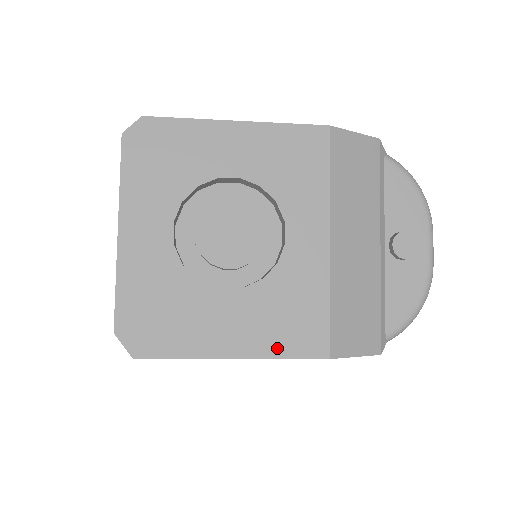
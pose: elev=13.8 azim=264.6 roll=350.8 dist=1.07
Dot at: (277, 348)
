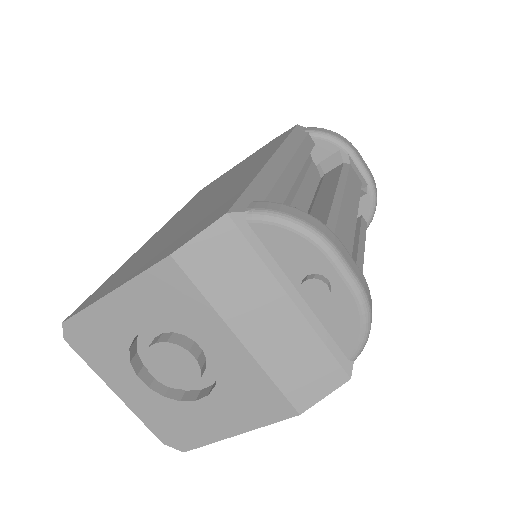
Dot at: (259, 421)
